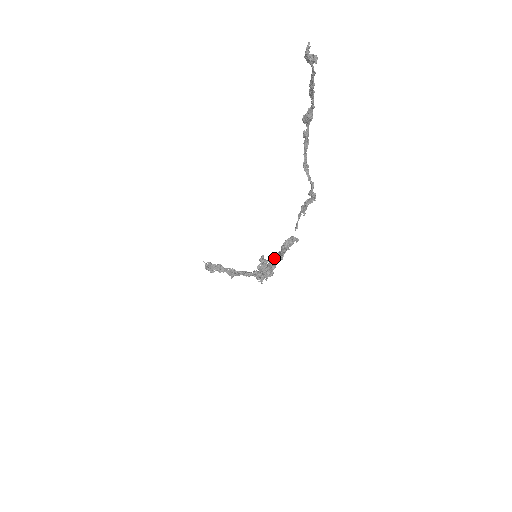
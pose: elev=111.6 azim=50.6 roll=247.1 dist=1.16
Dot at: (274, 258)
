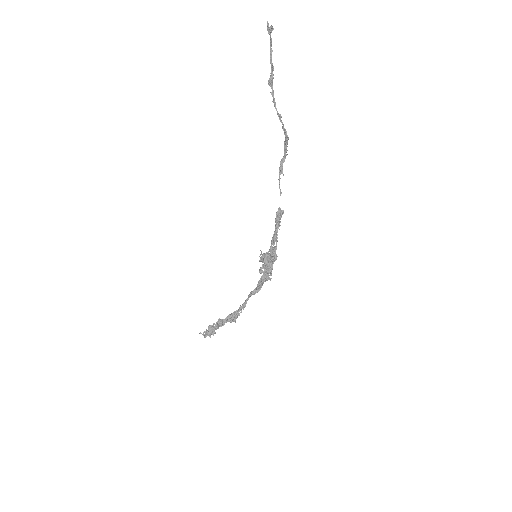
Dot at: (272, 242)
